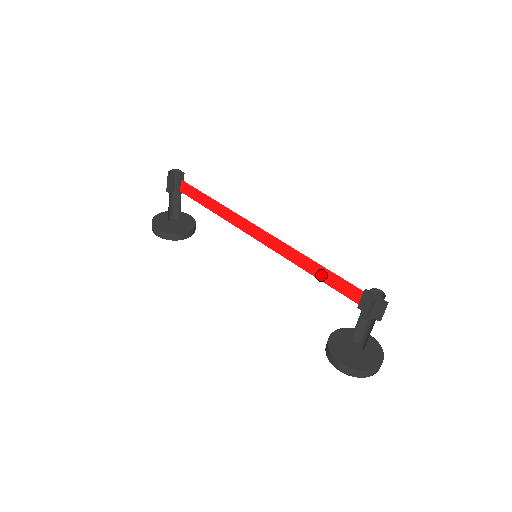
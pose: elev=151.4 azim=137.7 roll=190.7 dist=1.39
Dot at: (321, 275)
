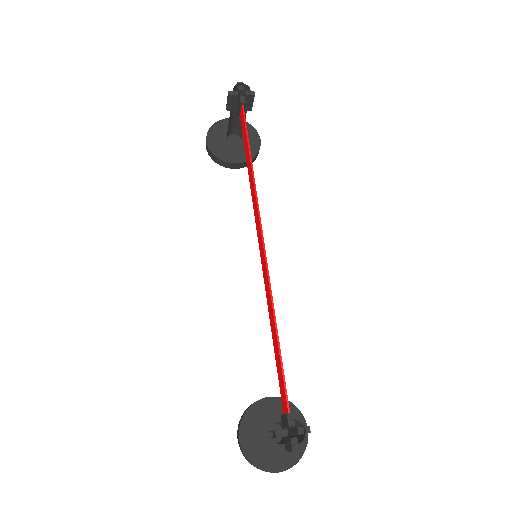
Dot at: (275, 347)
